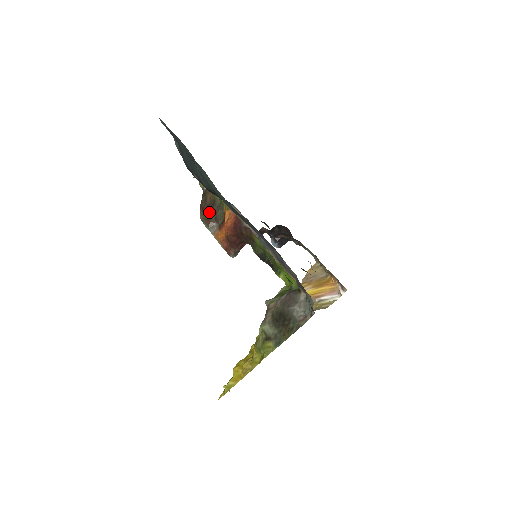
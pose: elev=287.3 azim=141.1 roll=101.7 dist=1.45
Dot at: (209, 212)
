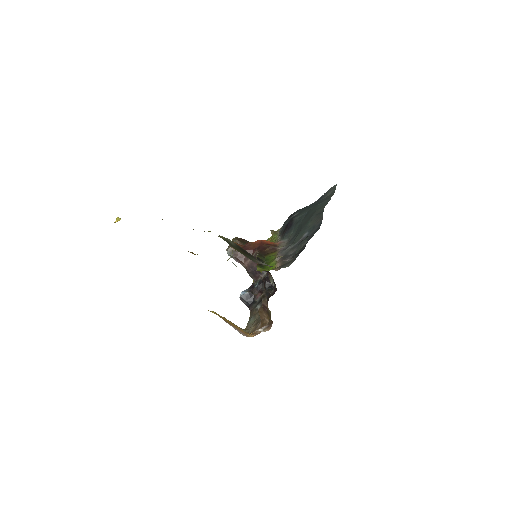
Dot at: occluded
